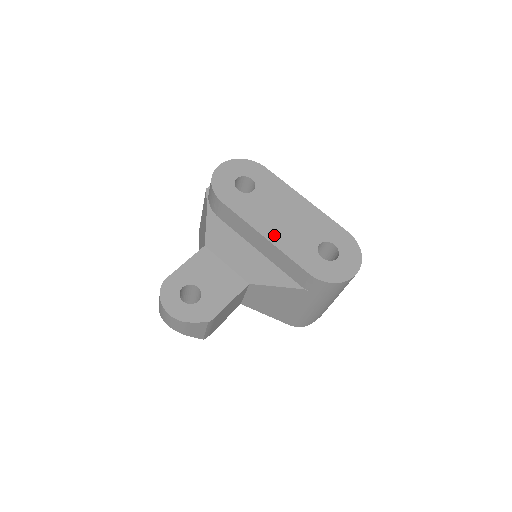
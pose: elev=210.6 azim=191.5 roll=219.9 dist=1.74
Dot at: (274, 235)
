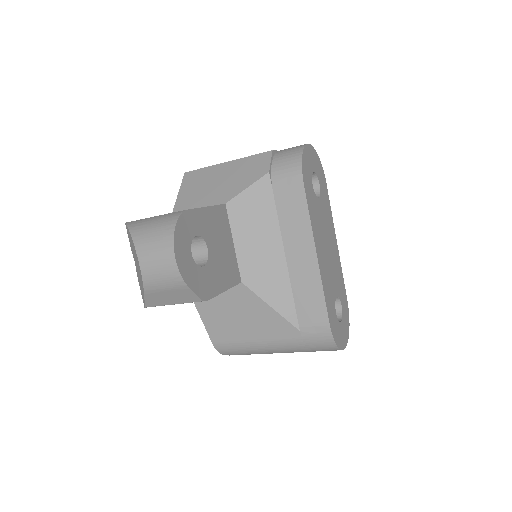
Dot at: (321, 260)
